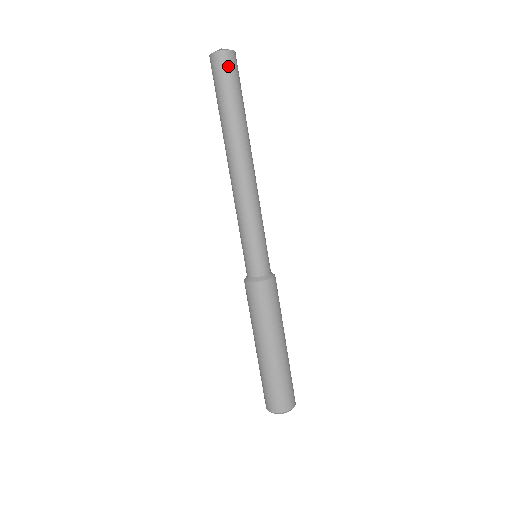
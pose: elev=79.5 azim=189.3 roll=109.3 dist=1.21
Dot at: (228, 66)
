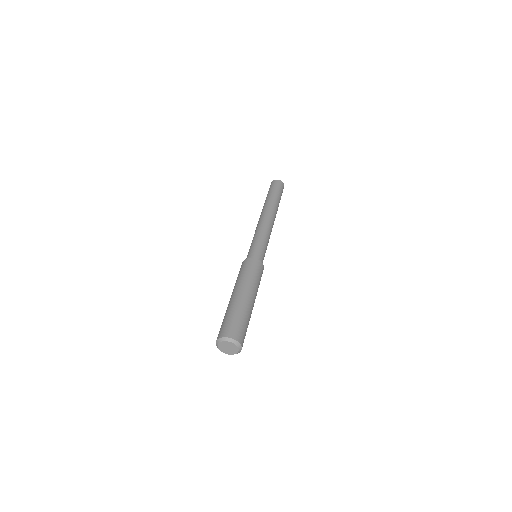
Dot at: occluded
